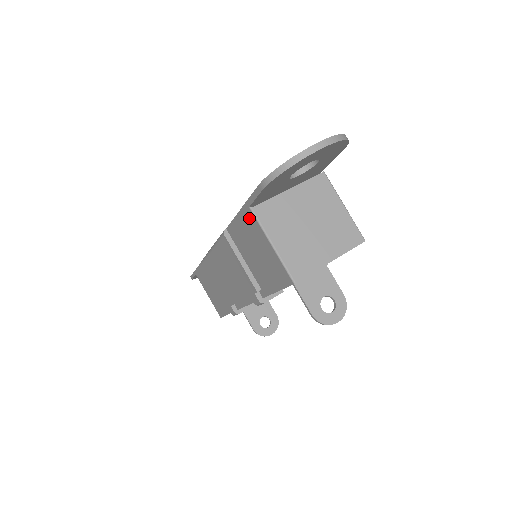
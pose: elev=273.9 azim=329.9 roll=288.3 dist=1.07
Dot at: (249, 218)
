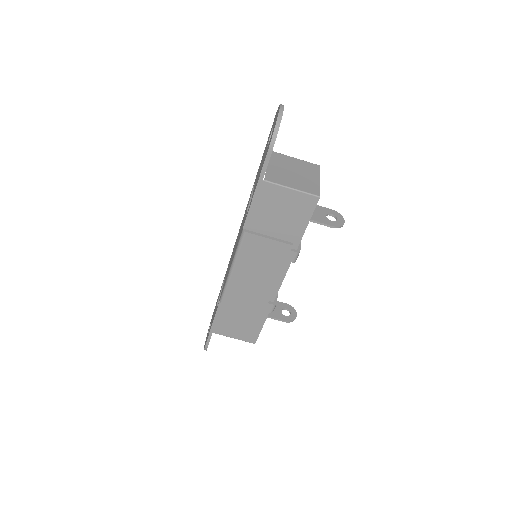
Dot at: (265, 190)
